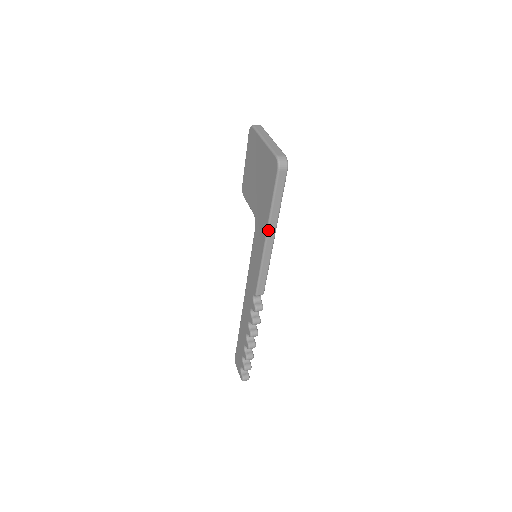
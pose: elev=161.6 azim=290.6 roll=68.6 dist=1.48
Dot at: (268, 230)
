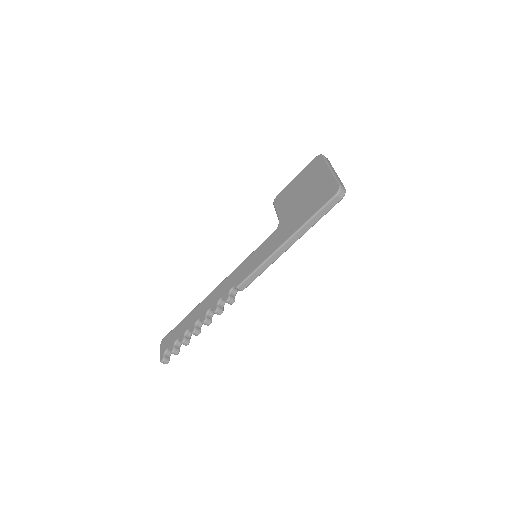
Dot at: (291, 238)
